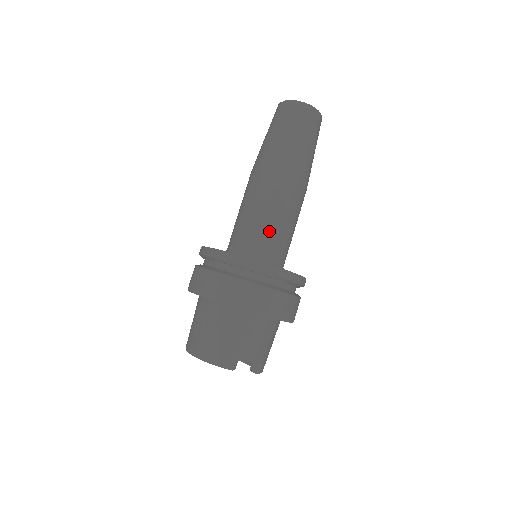
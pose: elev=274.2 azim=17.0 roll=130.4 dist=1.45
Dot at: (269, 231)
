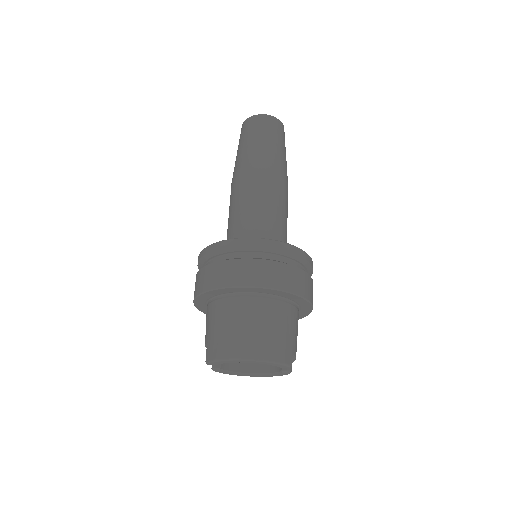
Dot at: (283, 227)
